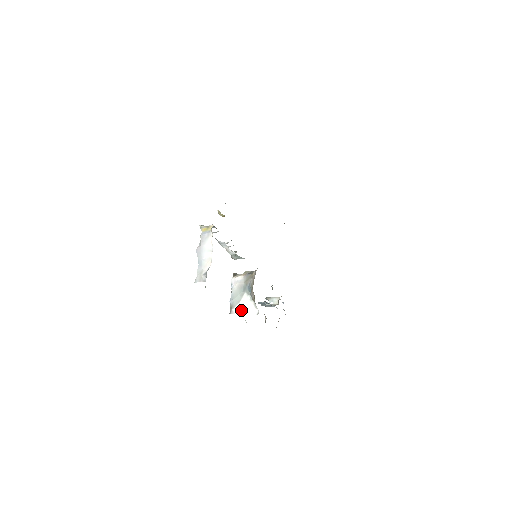
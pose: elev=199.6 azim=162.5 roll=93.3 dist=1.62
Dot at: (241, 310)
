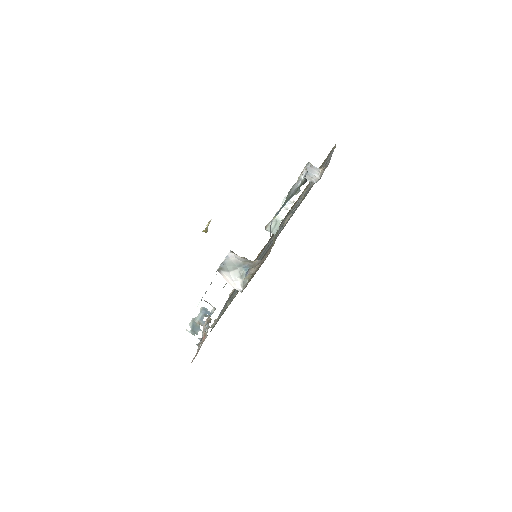
Dot at: (228, 277)
